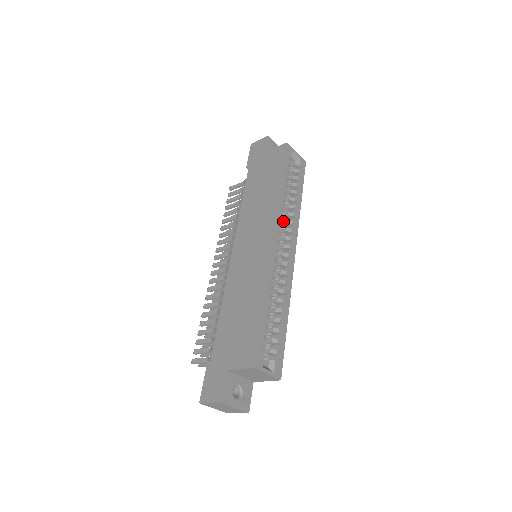
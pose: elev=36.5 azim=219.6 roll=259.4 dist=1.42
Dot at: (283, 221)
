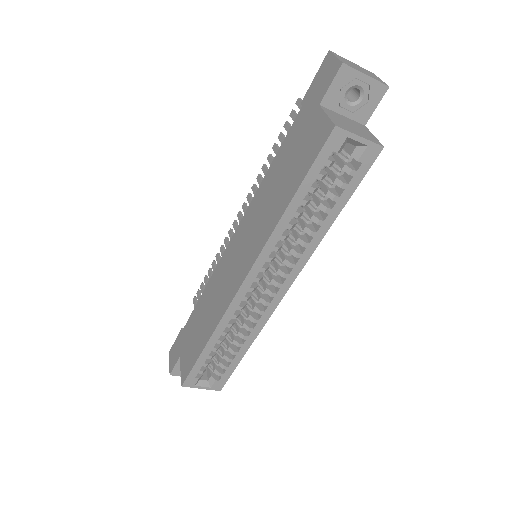
Dot at: (290, 243)
